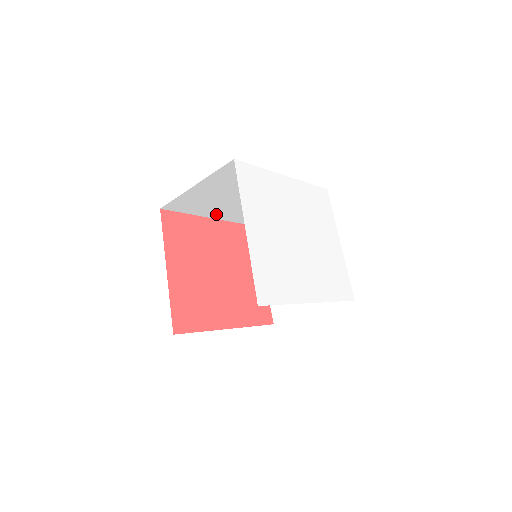
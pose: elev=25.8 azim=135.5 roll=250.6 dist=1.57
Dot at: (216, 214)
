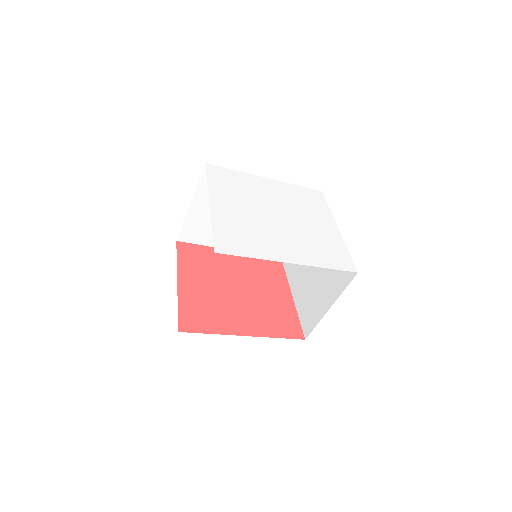
Dot at: occluded
